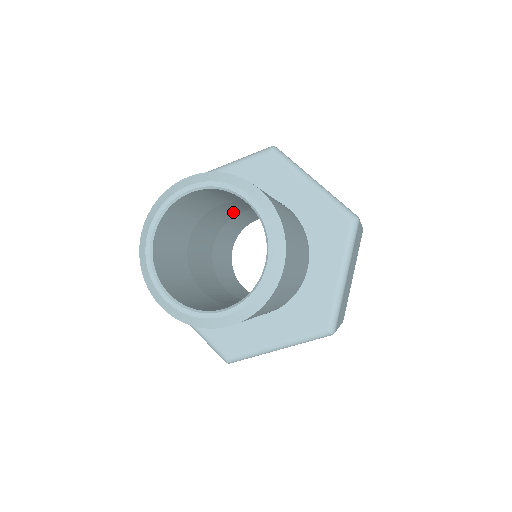
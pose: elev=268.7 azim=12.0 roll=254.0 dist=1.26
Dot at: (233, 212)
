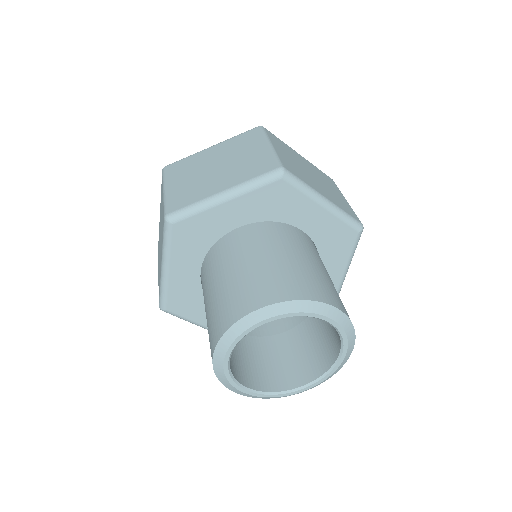
Dot at: occluded
